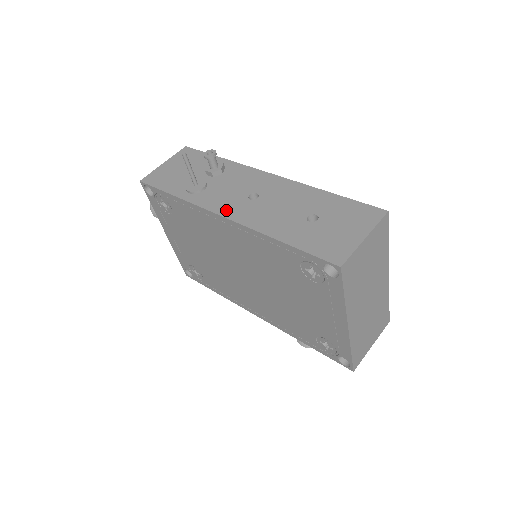
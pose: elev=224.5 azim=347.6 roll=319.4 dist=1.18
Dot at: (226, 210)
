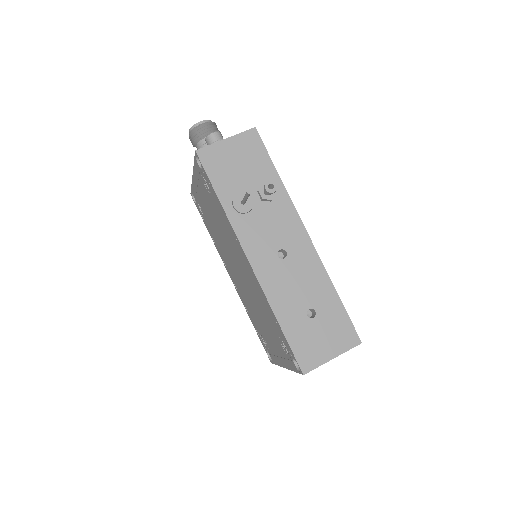
Dot at: (254, 255)
